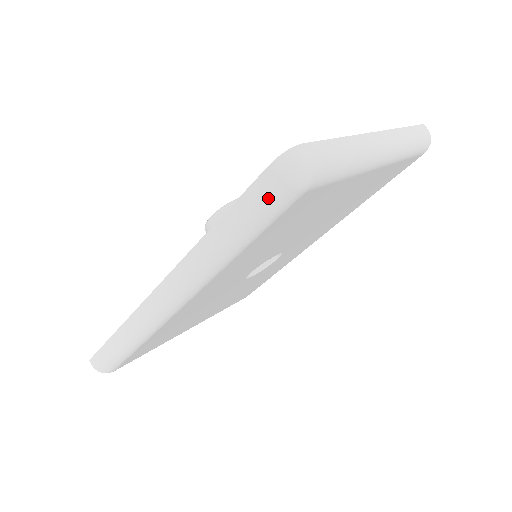
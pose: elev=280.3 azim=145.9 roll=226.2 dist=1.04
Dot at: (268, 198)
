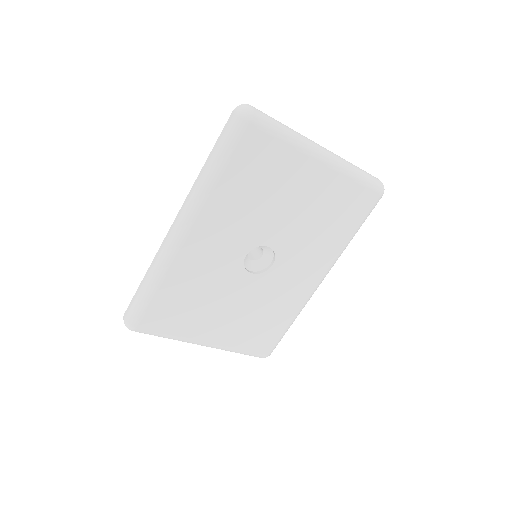
Dot at: (230, 127)
